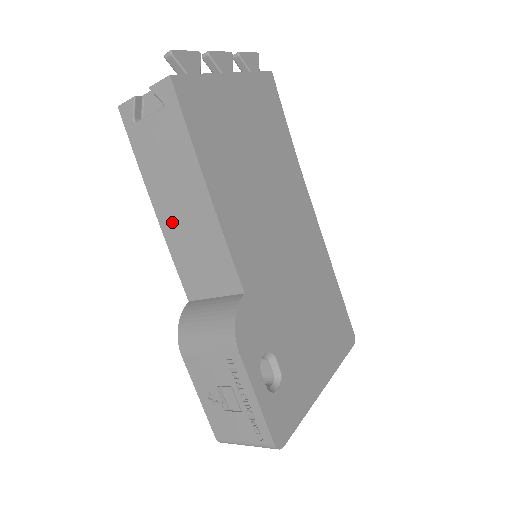
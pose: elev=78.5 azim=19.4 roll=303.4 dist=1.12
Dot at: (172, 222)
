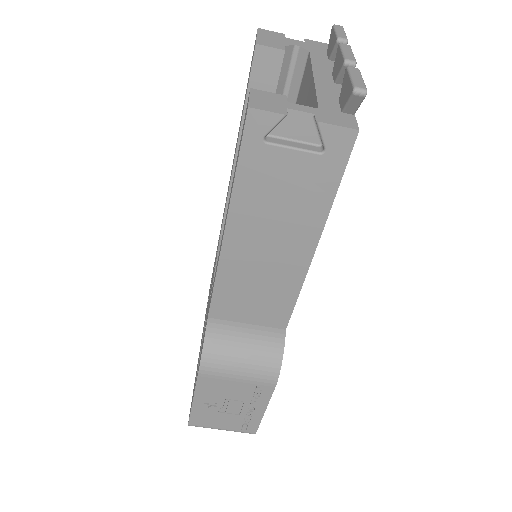
Dot at: (242, 255)
